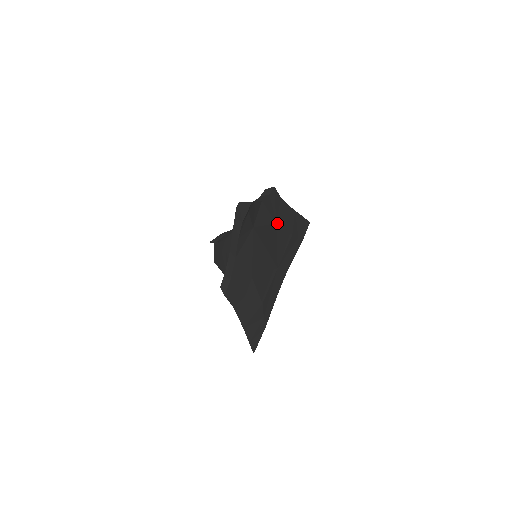
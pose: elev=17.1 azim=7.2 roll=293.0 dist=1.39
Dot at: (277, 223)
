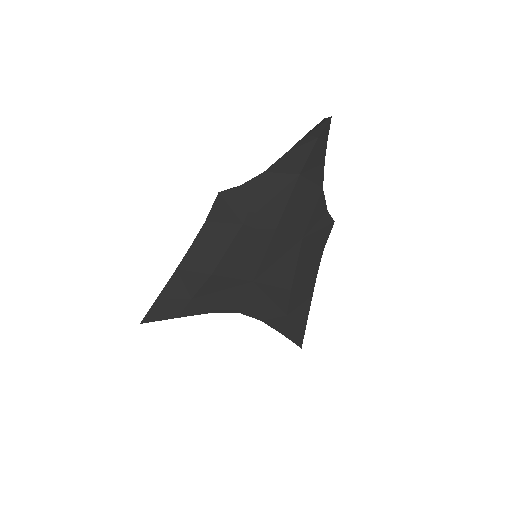
Dot at: (302, 242)
